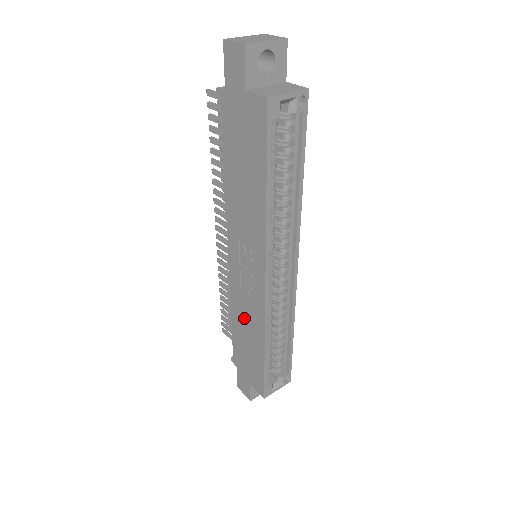
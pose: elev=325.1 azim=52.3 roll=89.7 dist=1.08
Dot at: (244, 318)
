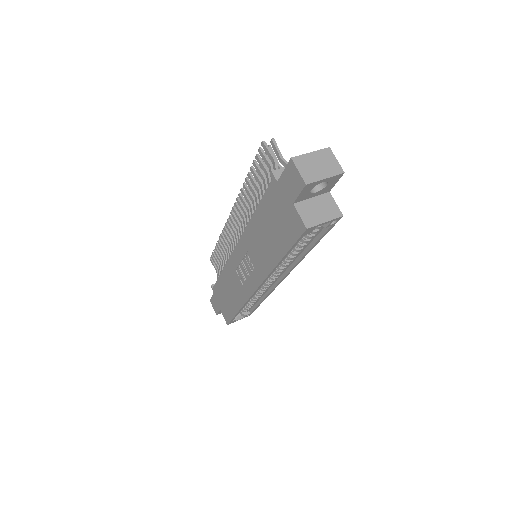
Dot at: (231, 284)
